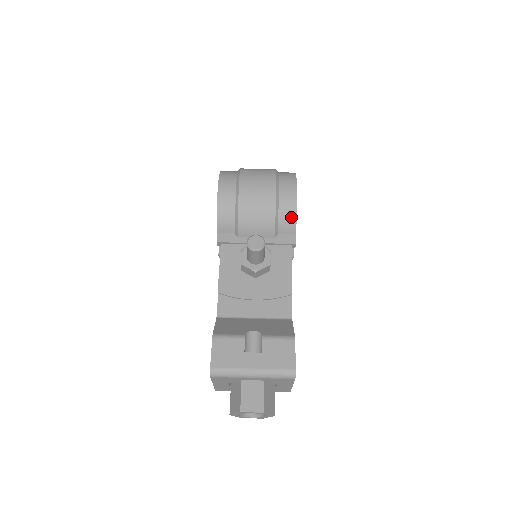
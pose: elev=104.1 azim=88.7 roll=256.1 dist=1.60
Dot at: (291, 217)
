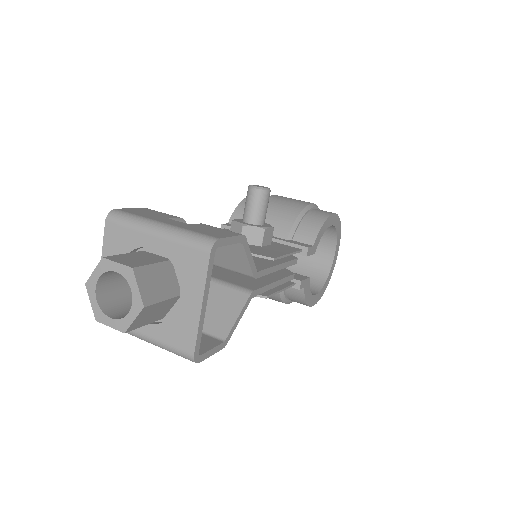
Dot at: (315, 225)
